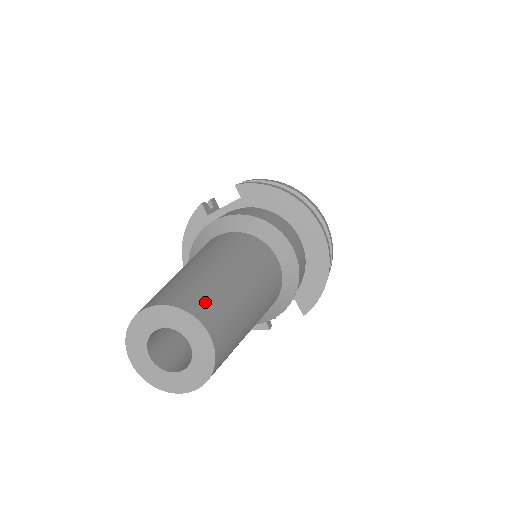
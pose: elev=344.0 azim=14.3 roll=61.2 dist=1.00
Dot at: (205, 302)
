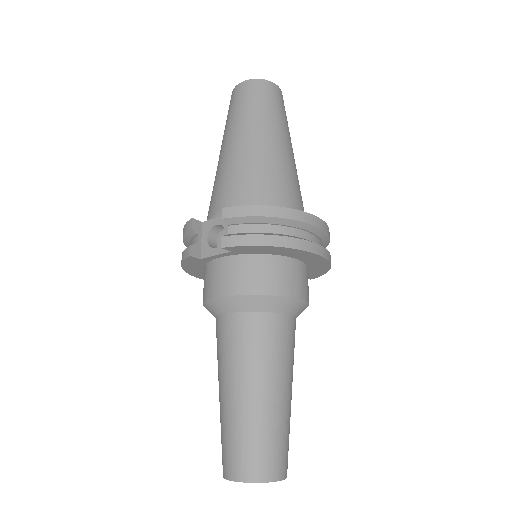
Dot at: (269, 460)
